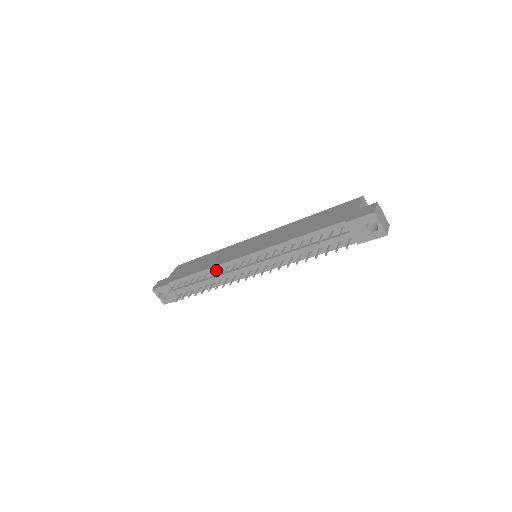
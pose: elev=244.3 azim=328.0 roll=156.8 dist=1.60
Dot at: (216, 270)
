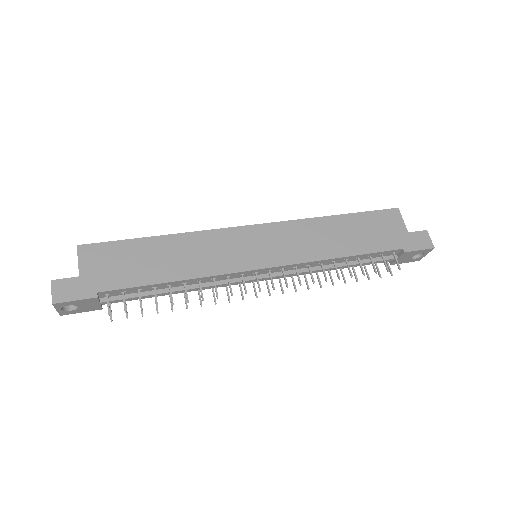
Dot at: (205, 279)
